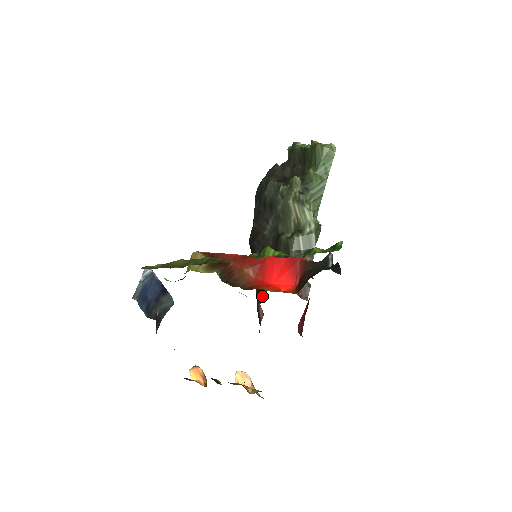
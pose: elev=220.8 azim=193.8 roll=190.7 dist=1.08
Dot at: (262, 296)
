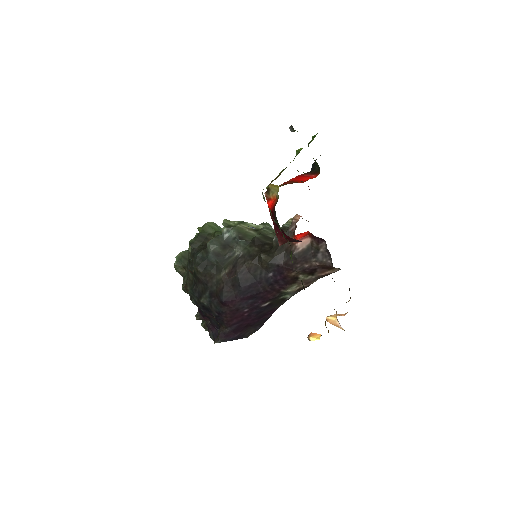
Dot at: (292, 244)
